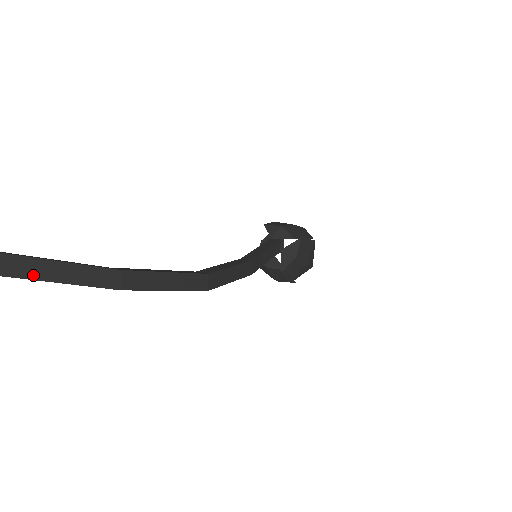
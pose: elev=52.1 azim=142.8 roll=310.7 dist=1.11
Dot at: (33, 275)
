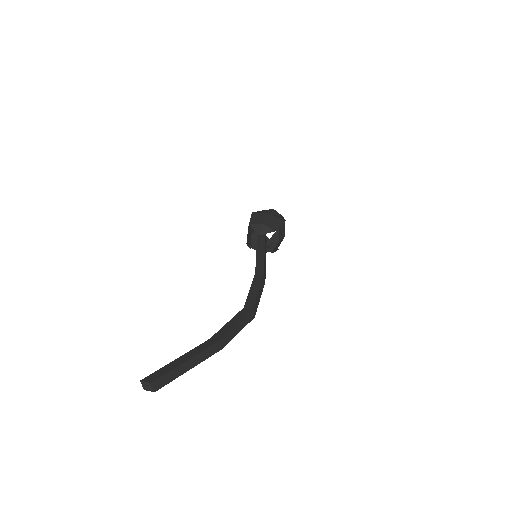
Dot at: (186, 370)
